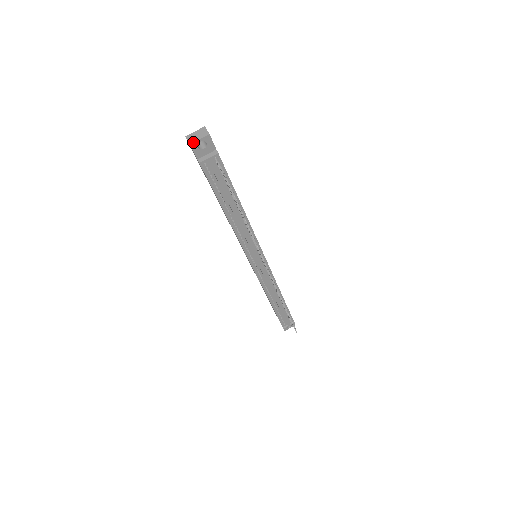
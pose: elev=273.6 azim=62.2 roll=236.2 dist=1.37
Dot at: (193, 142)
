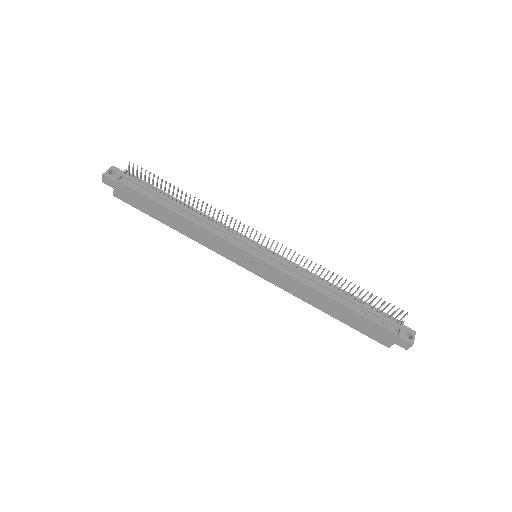
Dot at: (104, 173)
